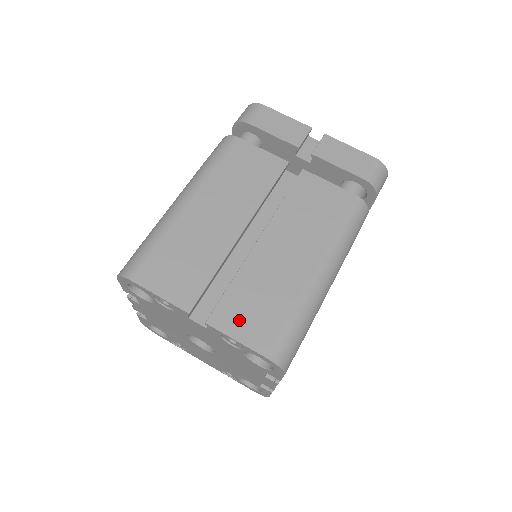
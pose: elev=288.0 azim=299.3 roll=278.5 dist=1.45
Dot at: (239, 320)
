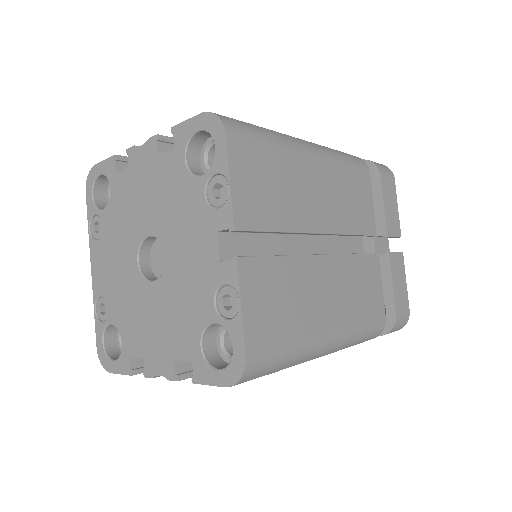
Dot at: (259, 294)
